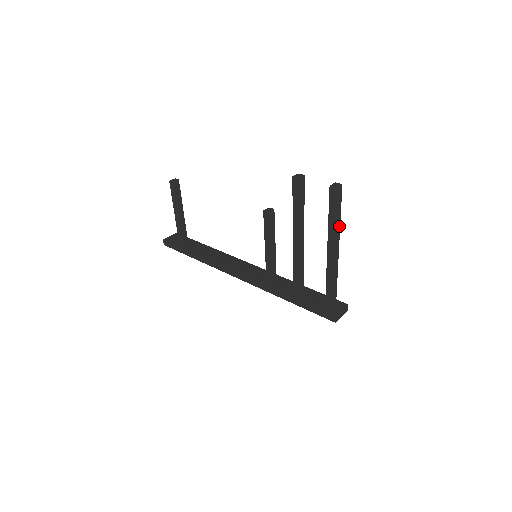
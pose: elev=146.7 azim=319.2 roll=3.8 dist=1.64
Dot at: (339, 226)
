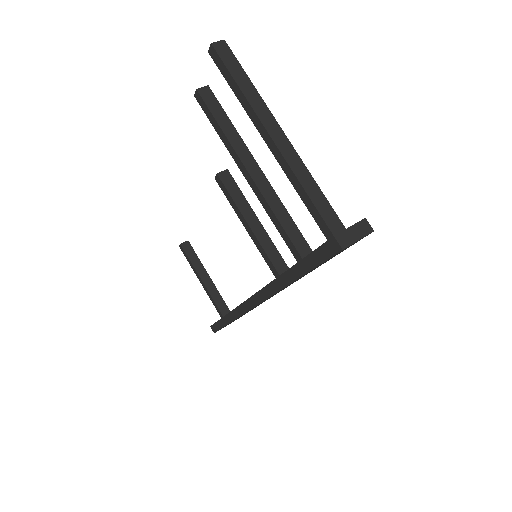
Dot at: (259, 97)
